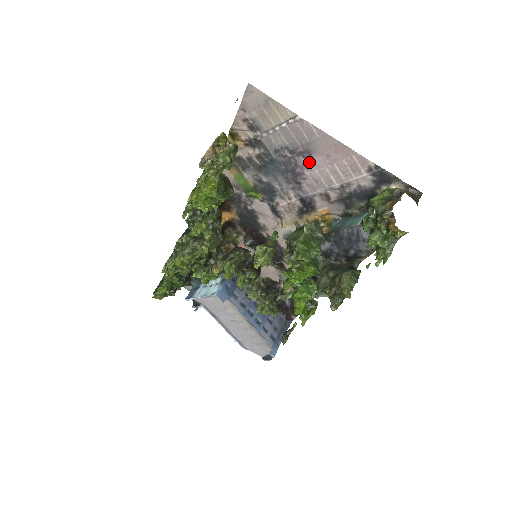
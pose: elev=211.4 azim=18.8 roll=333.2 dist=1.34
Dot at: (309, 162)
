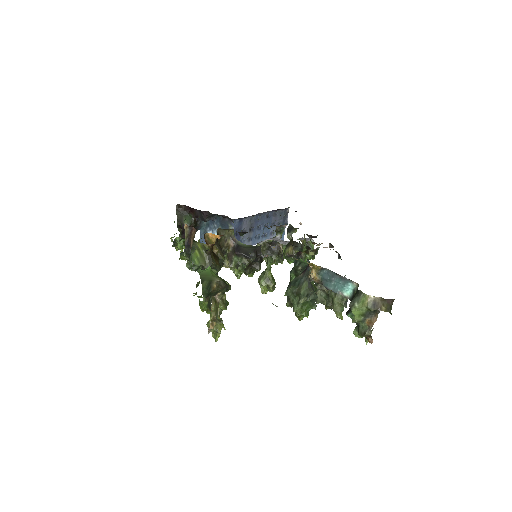
Dot at: occluded
